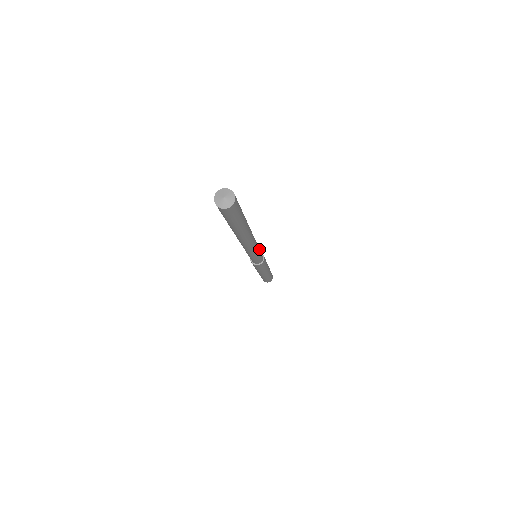
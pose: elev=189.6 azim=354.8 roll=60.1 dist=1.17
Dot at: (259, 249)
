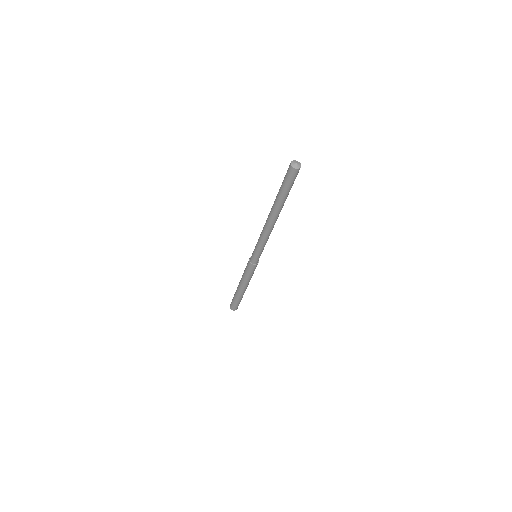
Dot at: occluded
